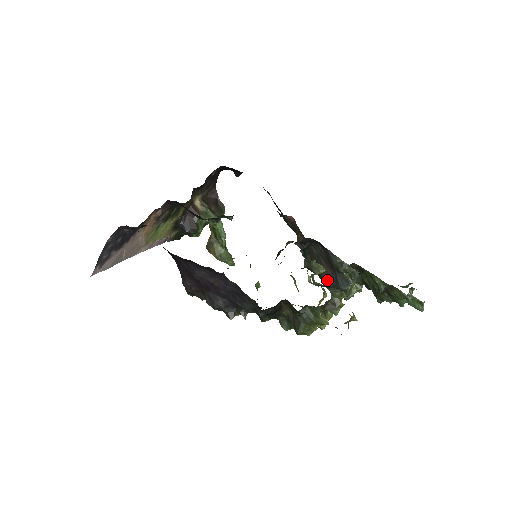
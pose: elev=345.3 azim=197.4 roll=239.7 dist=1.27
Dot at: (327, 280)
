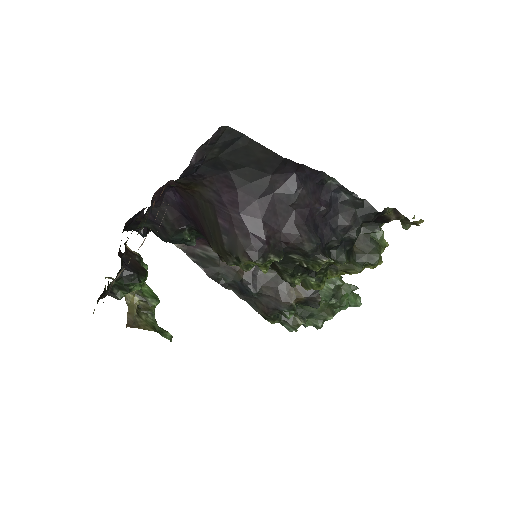
Dot at: (295, 296)
